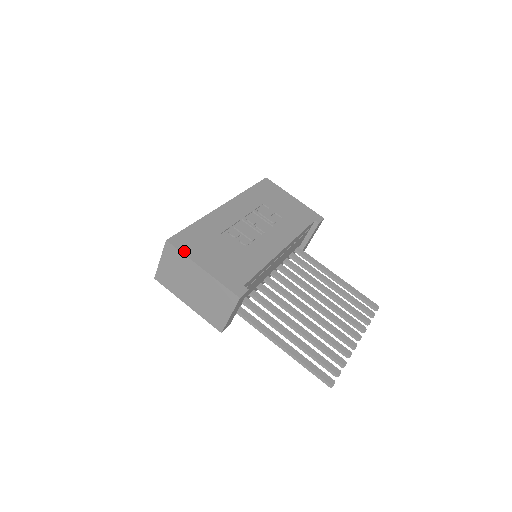
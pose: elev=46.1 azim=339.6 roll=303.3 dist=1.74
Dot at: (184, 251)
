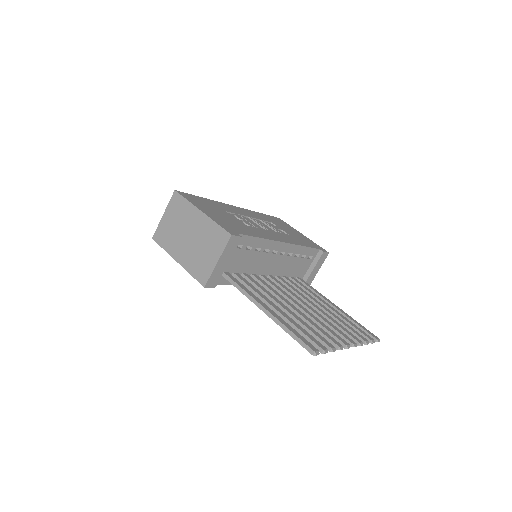
Dot at: (189, 199)
